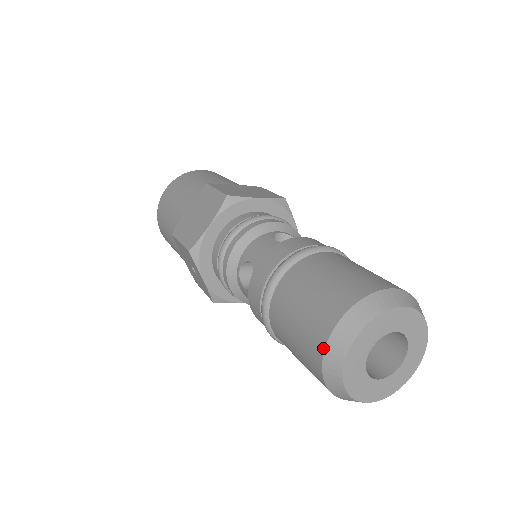
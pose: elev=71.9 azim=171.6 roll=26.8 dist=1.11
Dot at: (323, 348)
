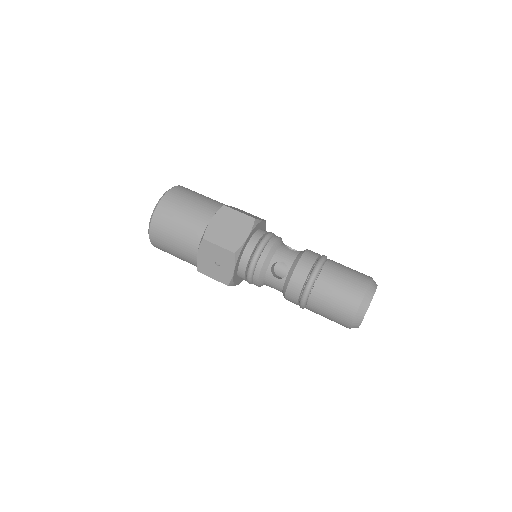
Dot at: (359, 304)
